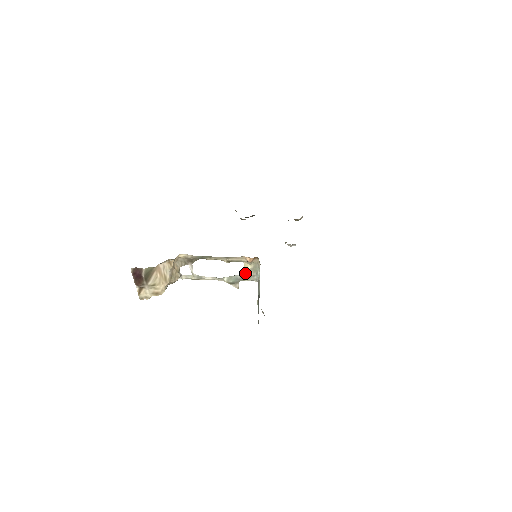
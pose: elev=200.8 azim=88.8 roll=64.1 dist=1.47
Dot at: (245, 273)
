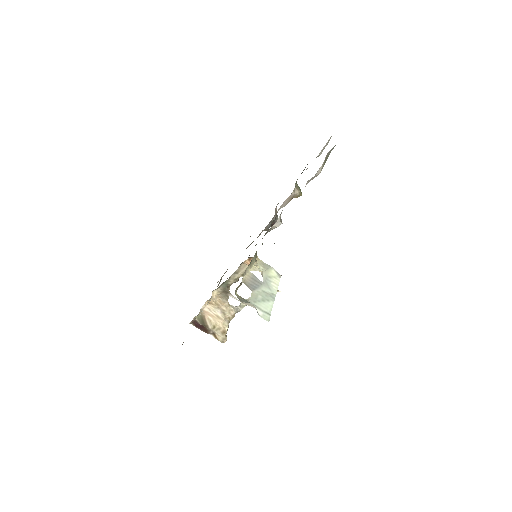
Dot at: occluded
